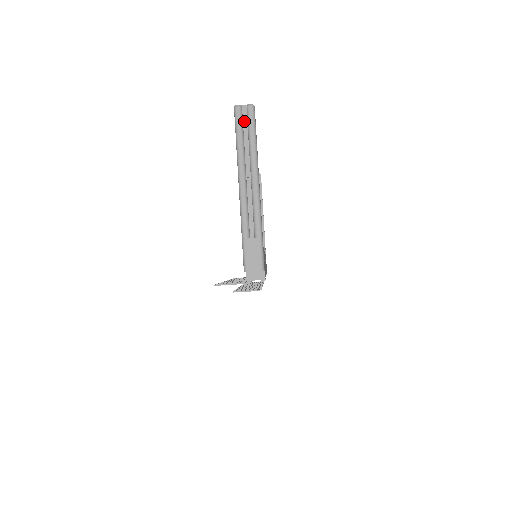
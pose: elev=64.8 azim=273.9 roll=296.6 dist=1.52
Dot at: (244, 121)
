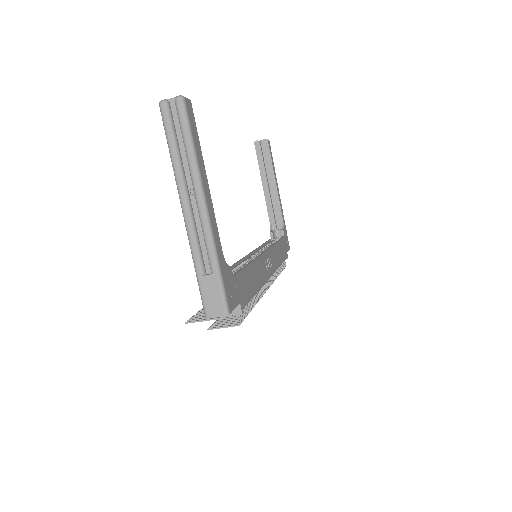
Dot at: (175, 121)
